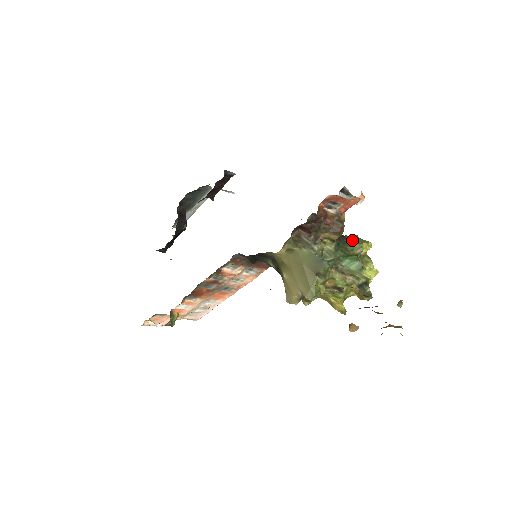
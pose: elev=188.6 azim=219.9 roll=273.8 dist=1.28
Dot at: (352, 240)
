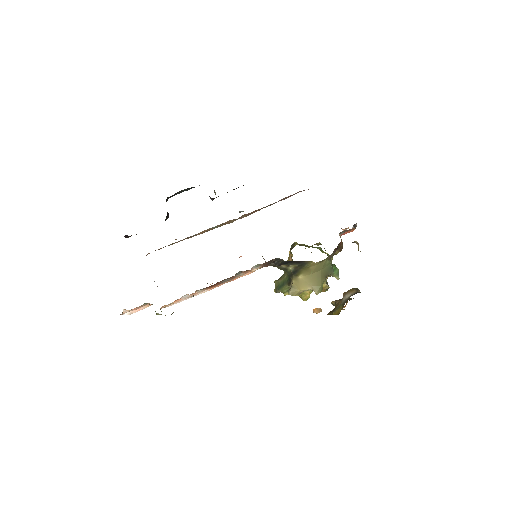
Dot at: occluded
